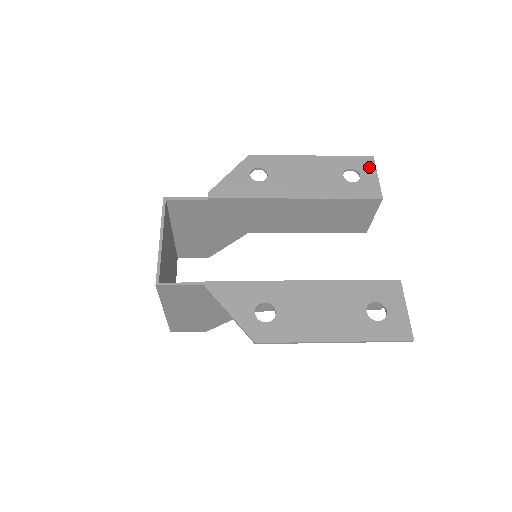
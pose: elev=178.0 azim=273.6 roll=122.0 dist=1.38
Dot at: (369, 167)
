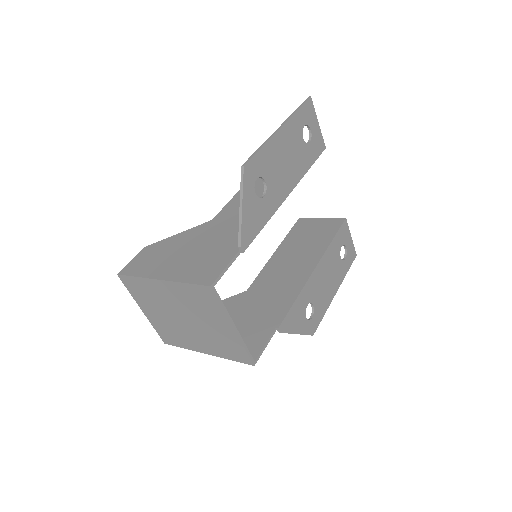
Dot at: (312, 114)
